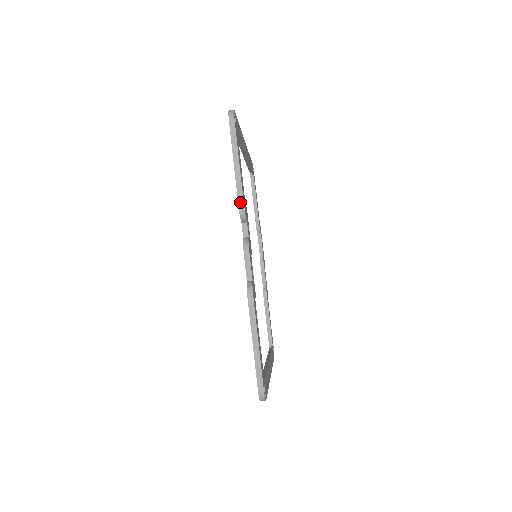
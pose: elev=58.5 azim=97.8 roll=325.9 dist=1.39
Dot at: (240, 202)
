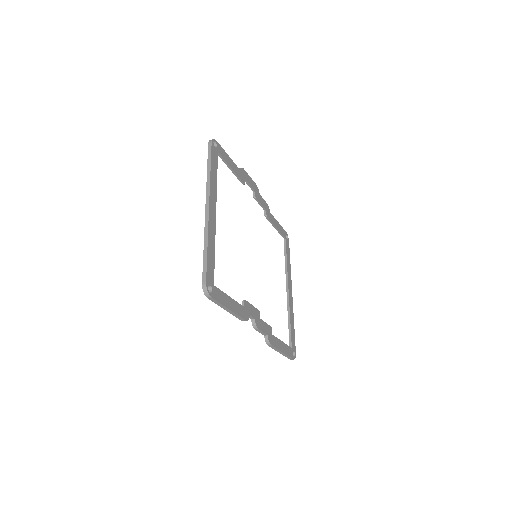
Dot at: (241, 320)
